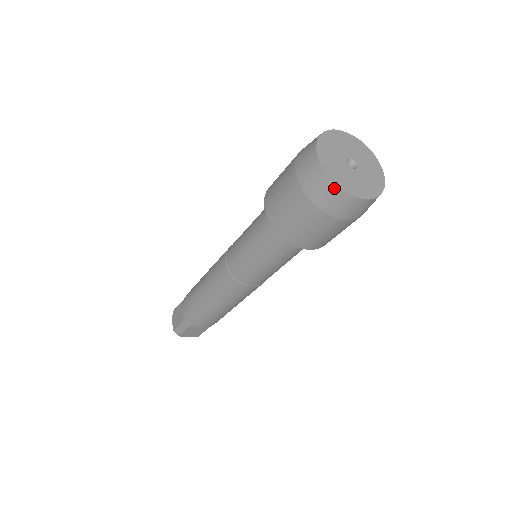
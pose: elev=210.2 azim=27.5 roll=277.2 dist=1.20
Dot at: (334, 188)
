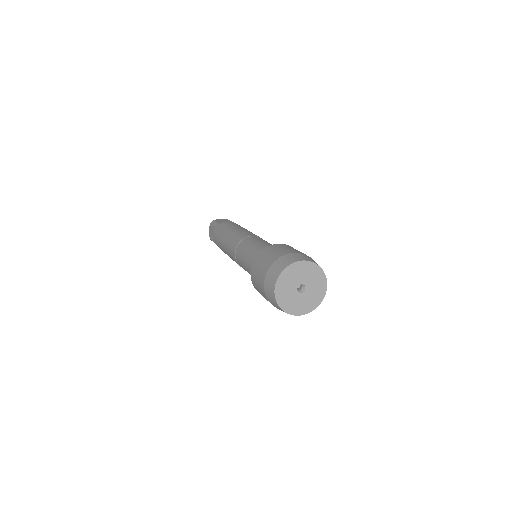
Dot at: occluded
